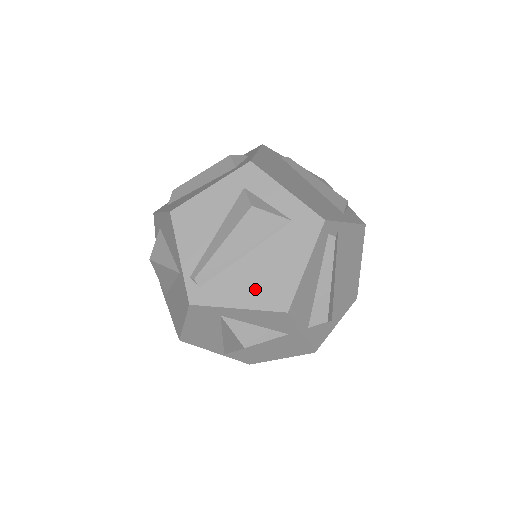
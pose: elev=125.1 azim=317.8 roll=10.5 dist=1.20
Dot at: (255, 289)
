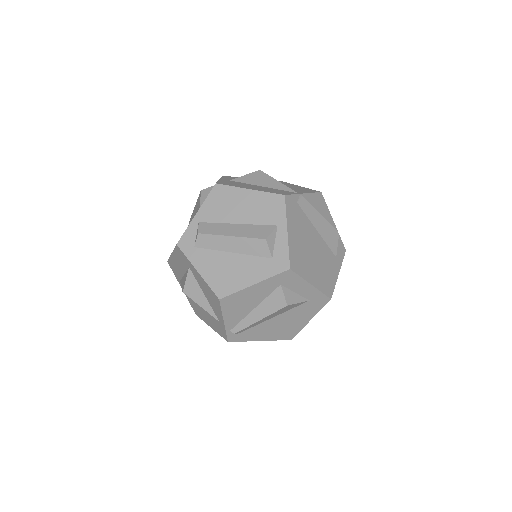
Dot at: (274, 332)
